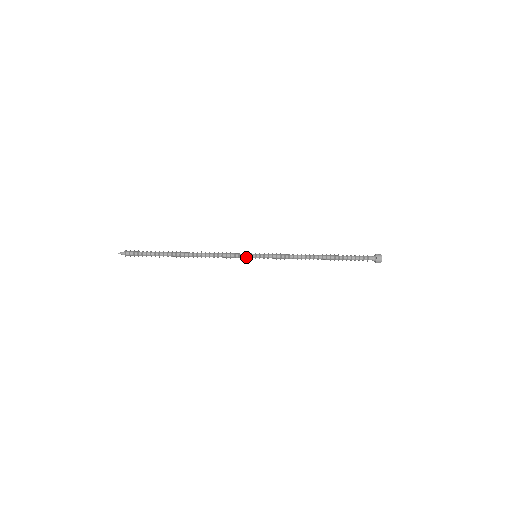
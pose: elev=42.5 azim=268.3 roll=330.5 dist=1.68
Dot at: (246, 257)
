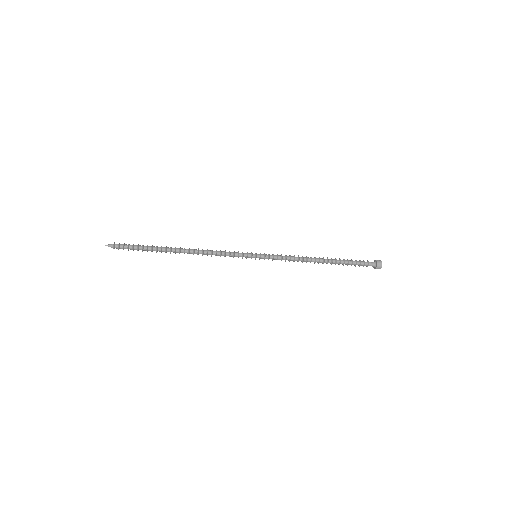
Dot at: (246, 257)
